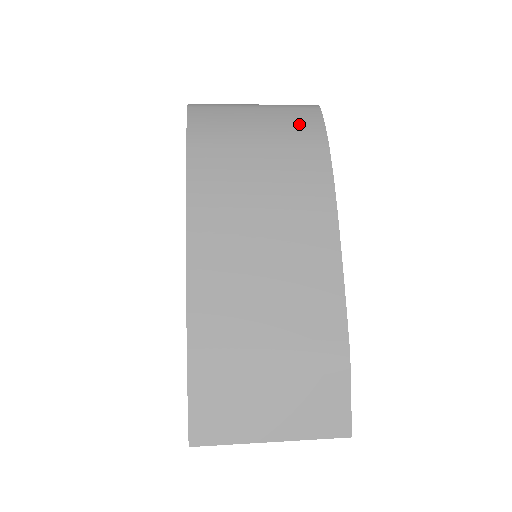
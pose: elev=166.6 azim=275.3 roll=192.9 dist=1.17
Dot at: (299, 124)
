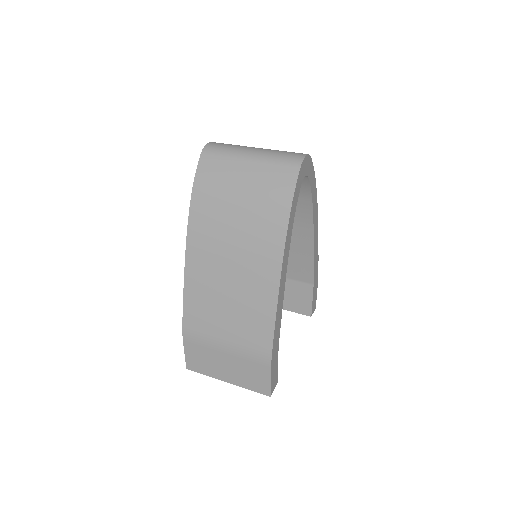
Dot at: (274, 187)
